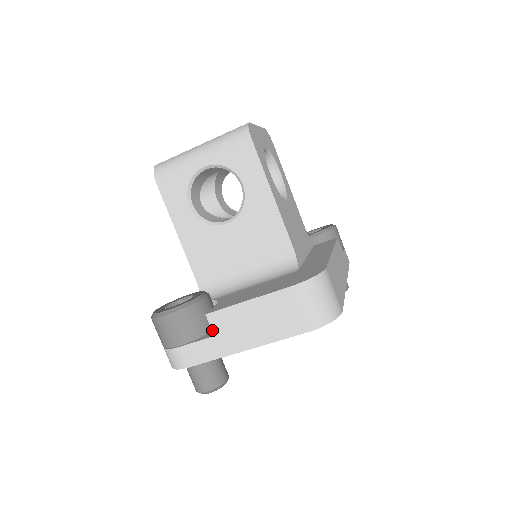
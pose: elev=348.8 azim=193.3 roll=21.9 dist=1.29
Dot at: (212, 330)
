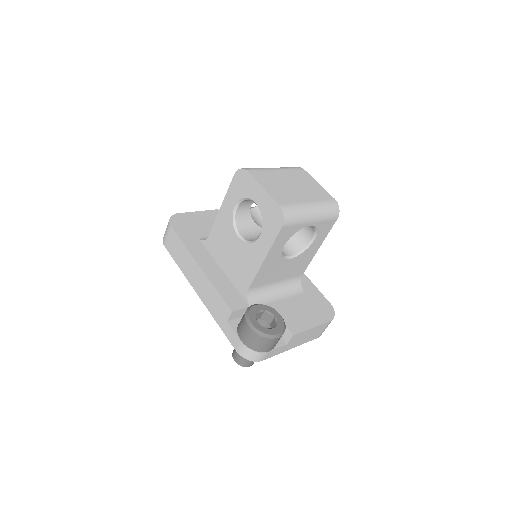
Dot at: (289, 342)
